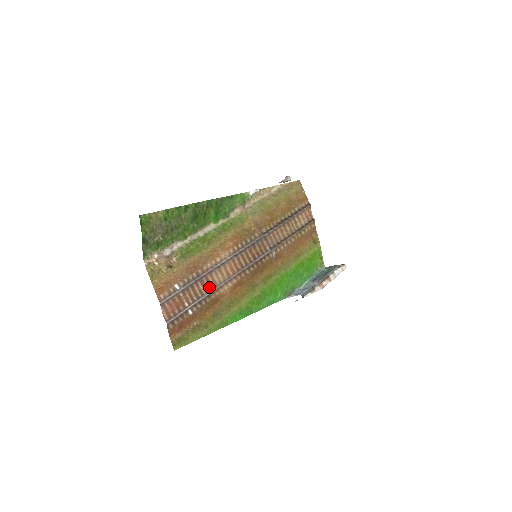
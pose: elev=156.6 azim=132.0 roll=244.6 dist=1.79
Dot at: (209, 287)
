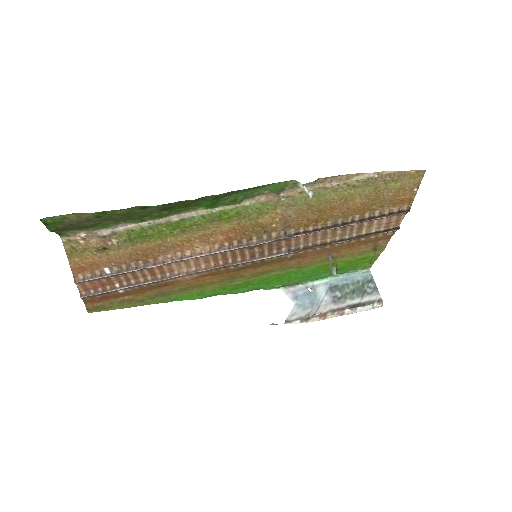
Dot at: (160, 274)
